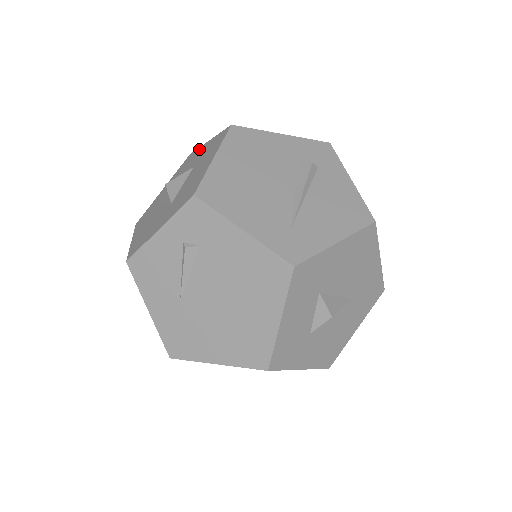
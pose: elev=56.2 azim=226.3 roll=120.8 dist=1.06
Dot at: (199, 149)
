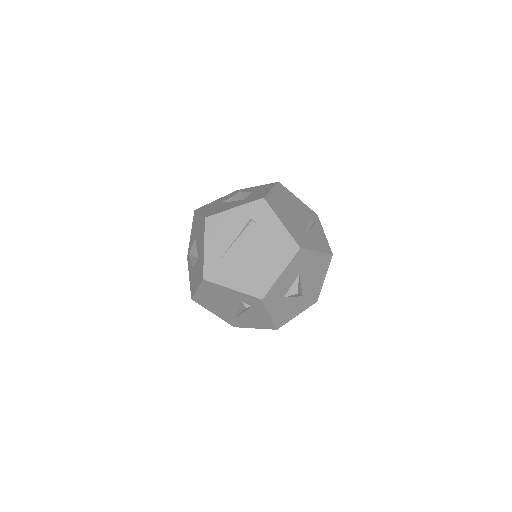
Dot at: (203, 238)
